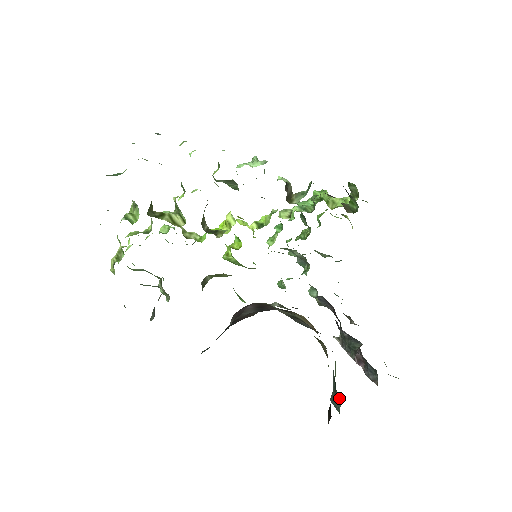
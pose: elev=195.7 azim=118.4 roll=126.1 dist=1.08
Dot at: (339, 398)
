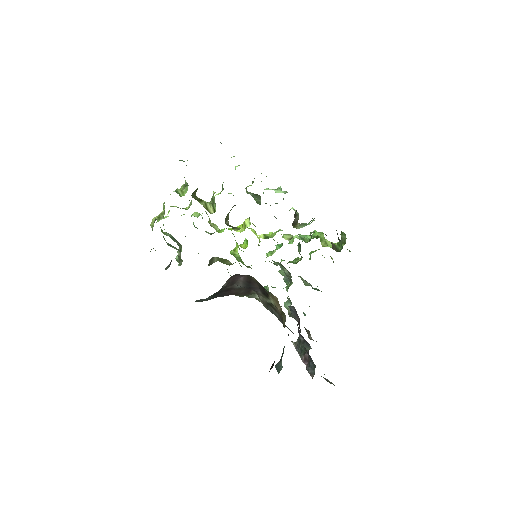
Dot at: occluded
